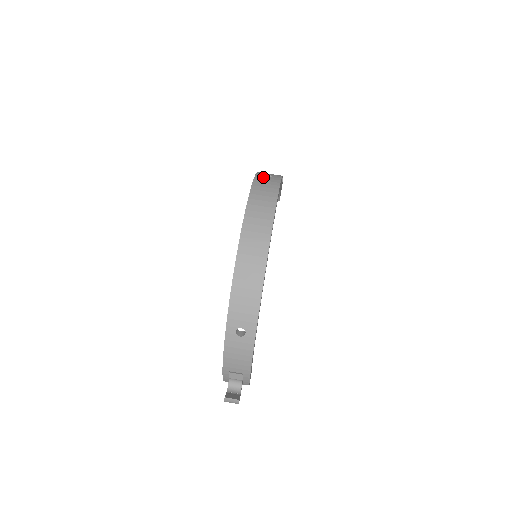
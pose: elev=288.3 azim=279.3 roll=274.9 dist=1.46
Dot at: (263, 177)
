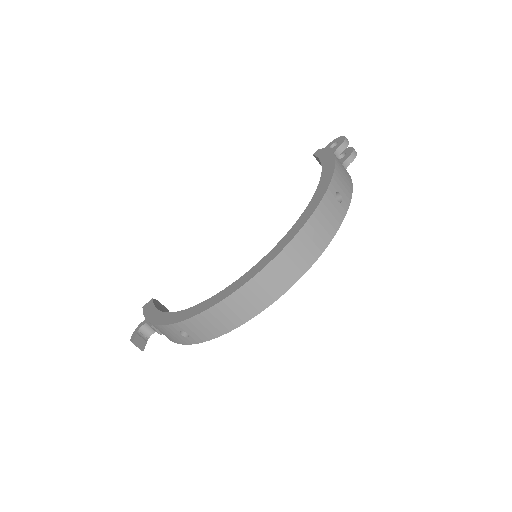
Dot at: (332, 200)
